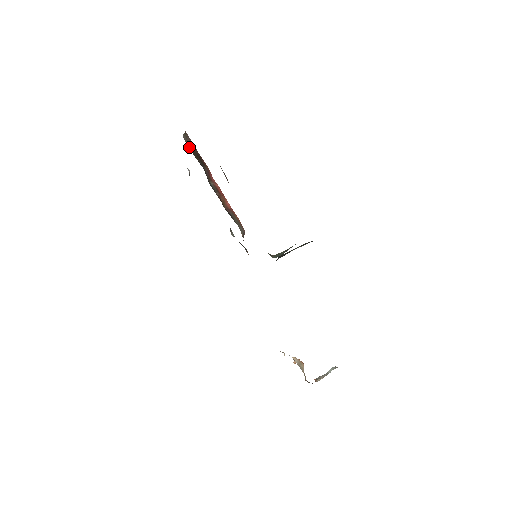
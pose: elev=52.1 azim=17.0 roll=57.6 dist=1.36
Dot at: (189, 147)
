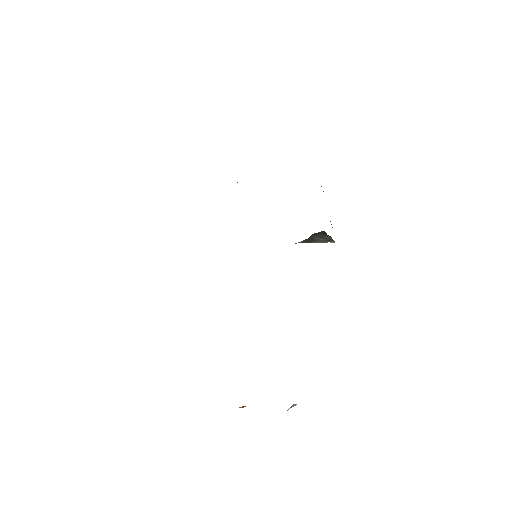
Dot at: occluded
